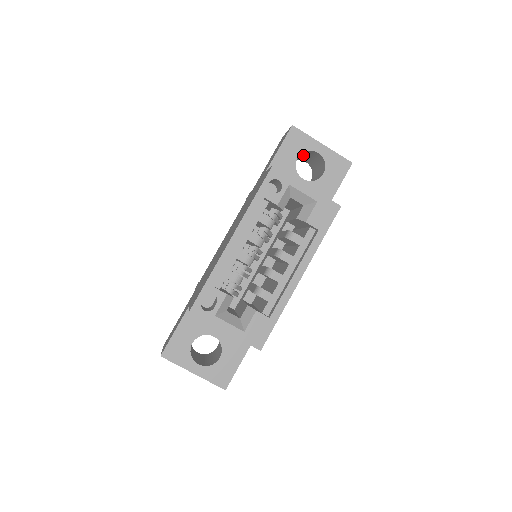
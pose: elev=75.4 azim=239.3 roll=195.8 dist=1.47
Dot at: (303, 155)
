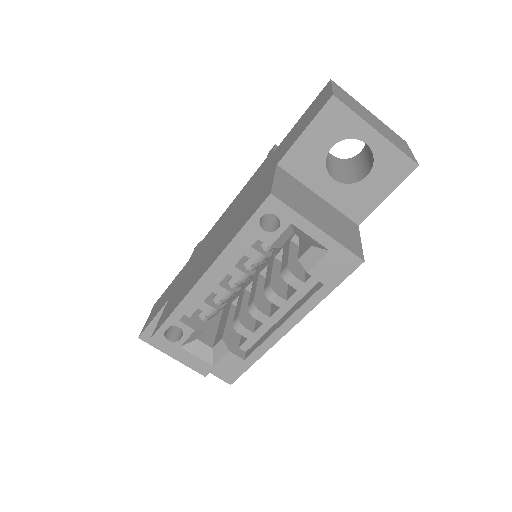
Dot at: occluded
